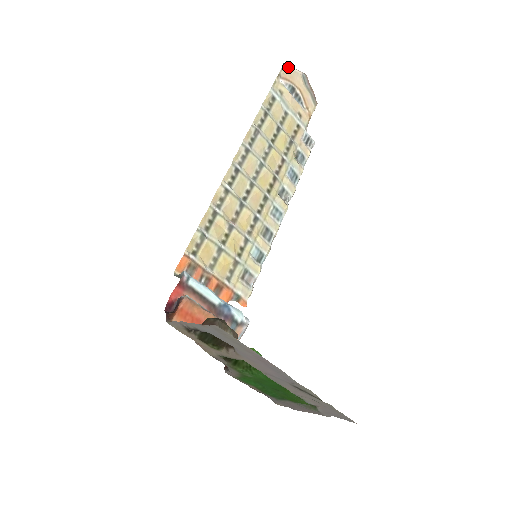
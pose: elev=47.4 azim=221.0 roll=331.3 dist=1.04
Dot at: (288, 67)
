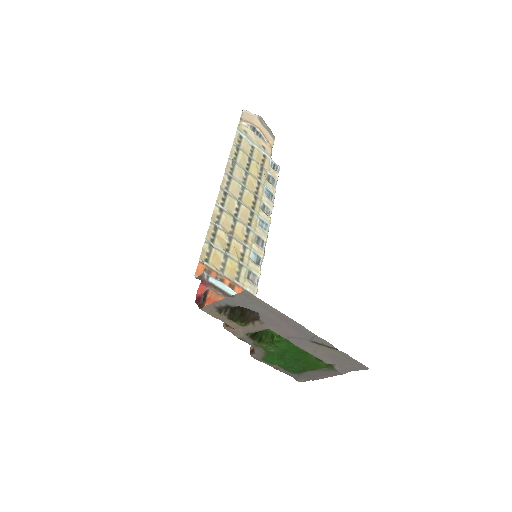
Dot at: (246, 112)
